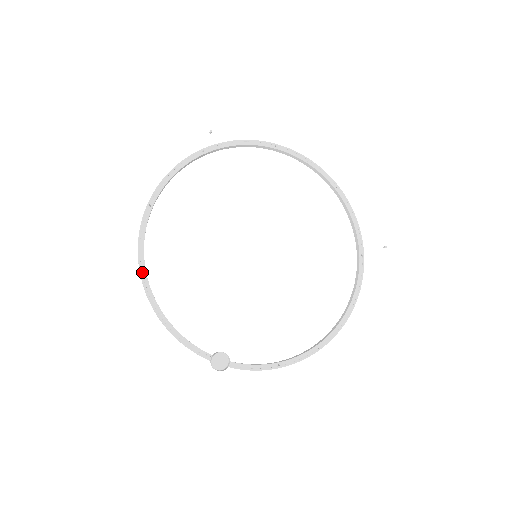
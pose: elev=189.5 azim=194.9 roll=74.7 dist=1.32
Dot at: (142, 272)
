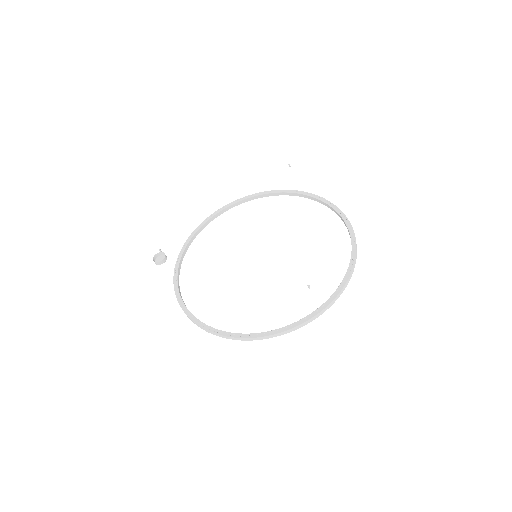
Dot at: (204, 222)
